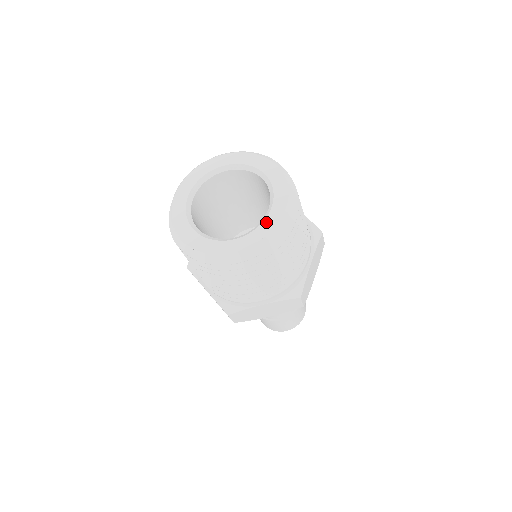
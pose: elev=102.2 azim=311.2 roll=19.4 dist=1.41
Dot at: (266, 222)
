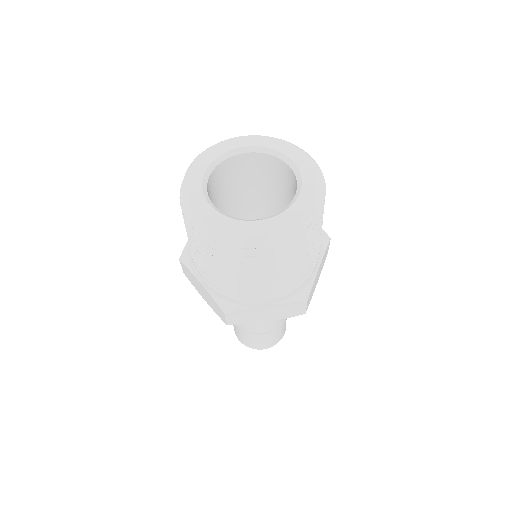
Dot at: (301, 167)
